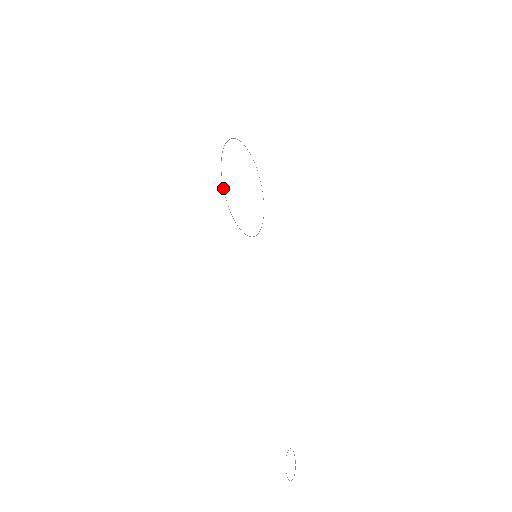
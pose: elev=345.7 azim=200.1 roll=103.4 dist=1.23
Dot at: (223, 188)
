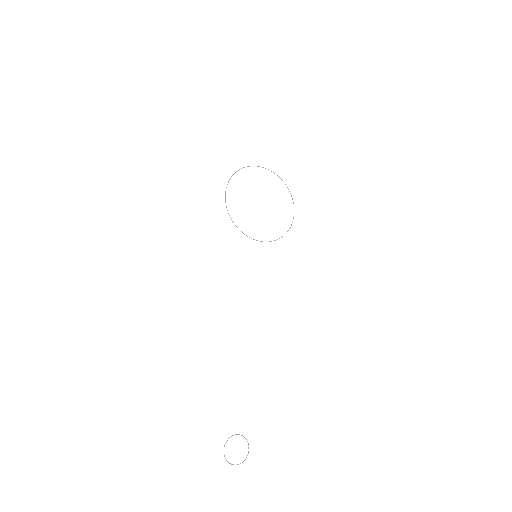
Dot at: (225, 194)
